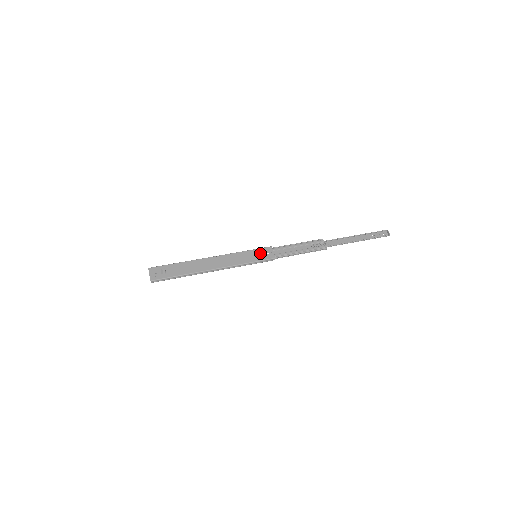
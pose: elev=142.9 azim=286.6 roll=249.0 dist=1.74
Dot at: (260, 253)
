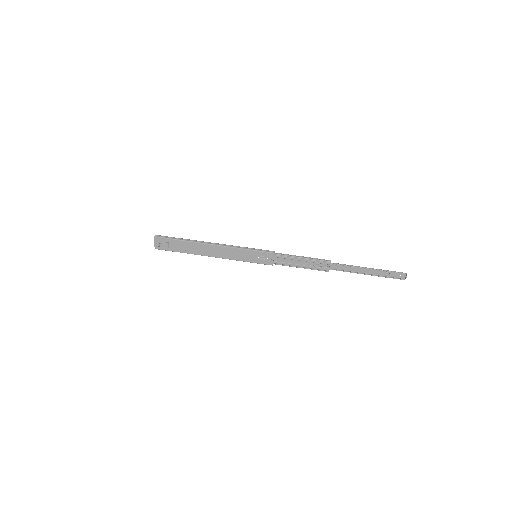
Dot at: (261, 255)
